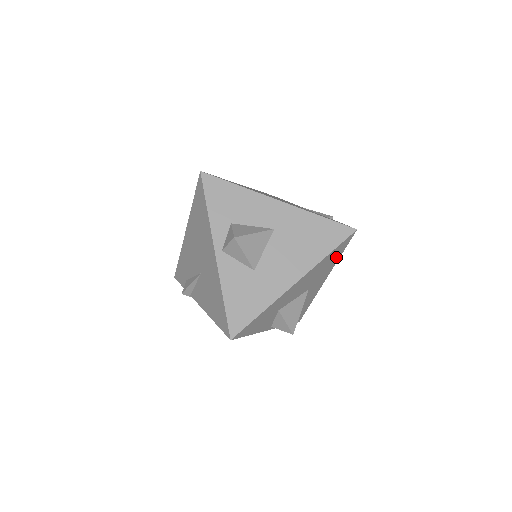
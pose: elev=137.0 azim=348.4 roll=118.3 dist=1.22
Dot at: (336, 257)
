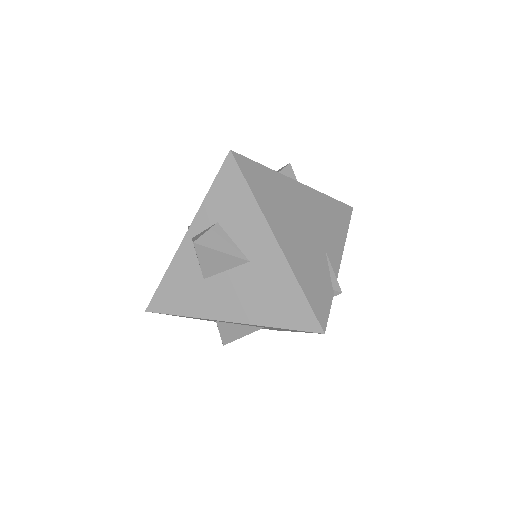
Dot at: (300, 331)
